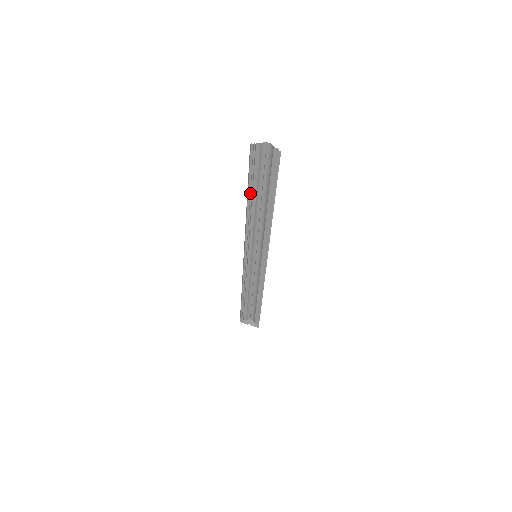
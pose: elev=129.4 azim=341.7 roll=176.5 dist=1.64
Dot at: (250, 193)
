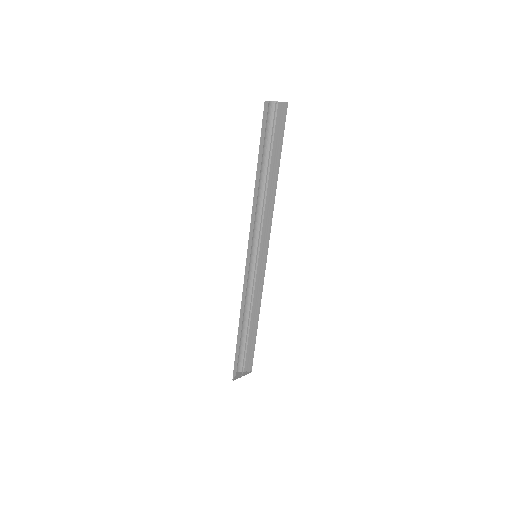
Dot at: (258, 167)
